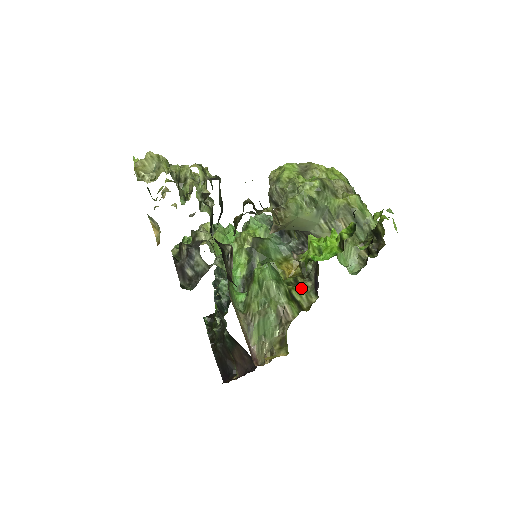
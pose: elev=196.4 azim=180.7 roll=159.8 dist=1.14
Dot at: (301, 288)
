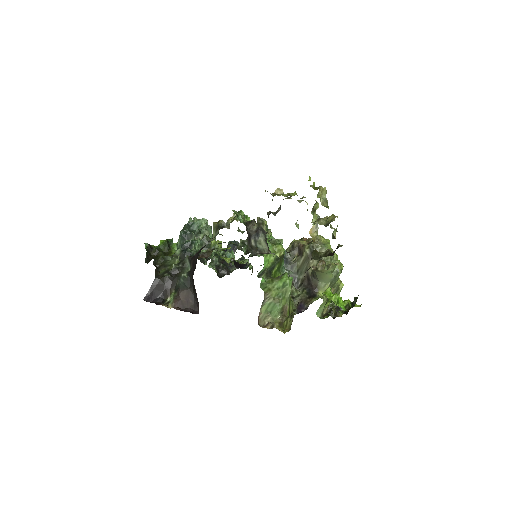
Dot at: (292, 302)
